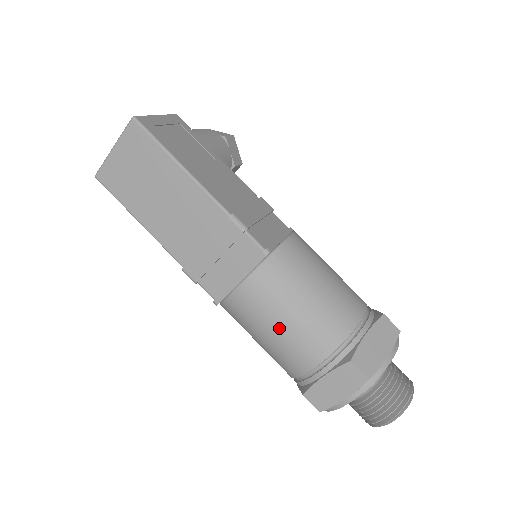
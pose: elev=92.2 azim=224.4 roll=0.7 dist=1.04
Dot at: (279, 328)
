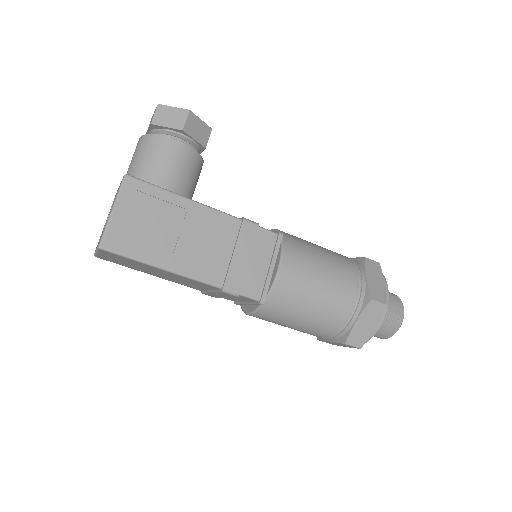
Dot at: (288, 327)
